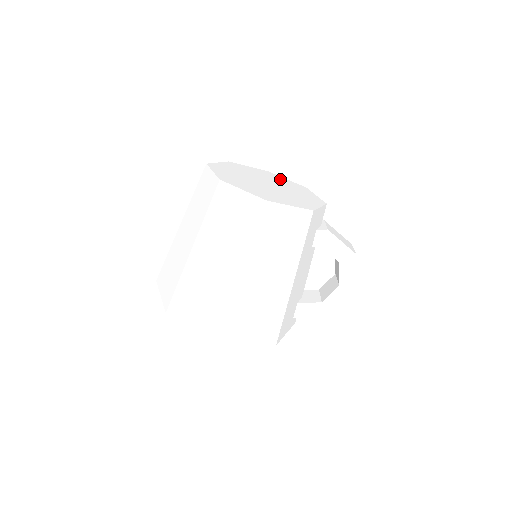
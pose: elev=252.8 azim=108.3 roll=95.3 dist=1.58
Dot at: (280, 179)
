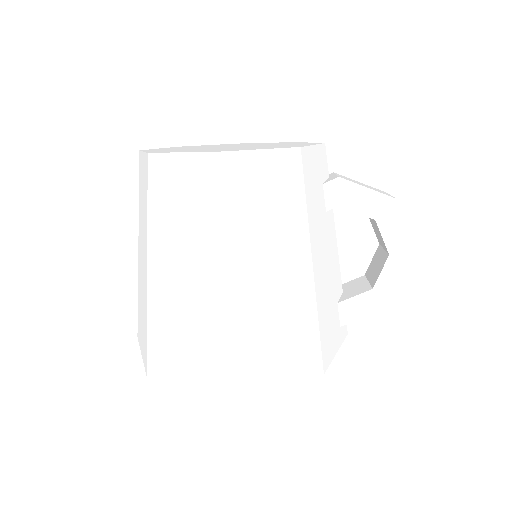
Dot at: (255, 143)
